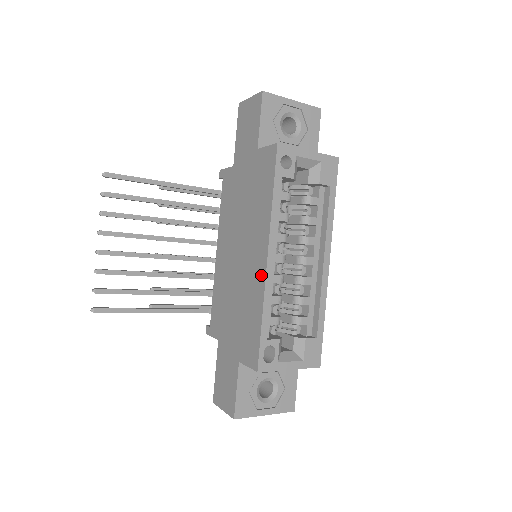
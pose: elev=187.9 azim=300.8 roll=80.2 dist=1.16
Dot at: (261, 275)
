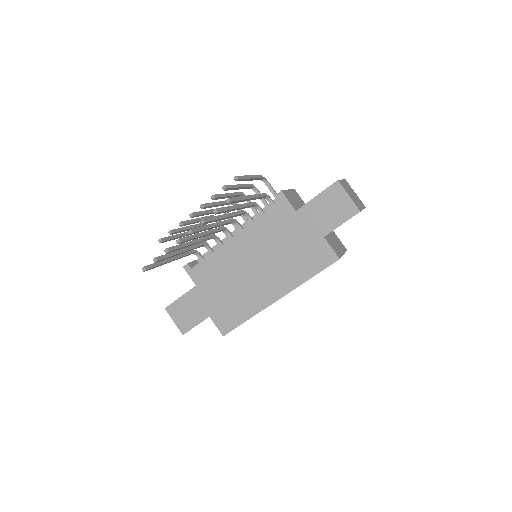
Dot at: (266, 302)
